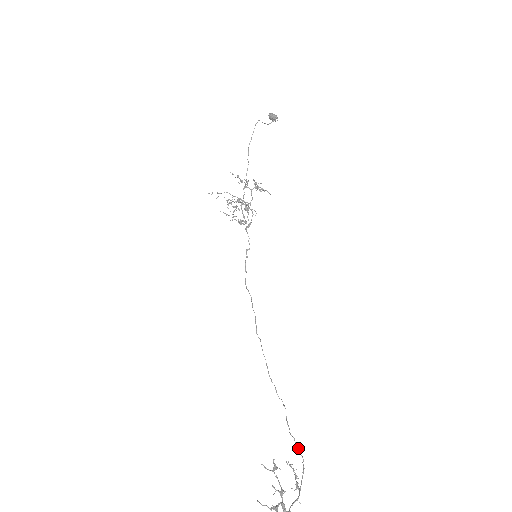
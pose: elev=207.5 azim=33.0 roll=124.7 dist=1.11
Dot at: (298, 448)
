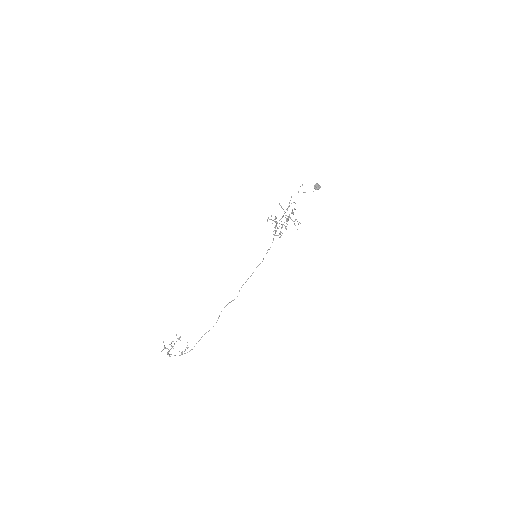
Dot at: occluded
